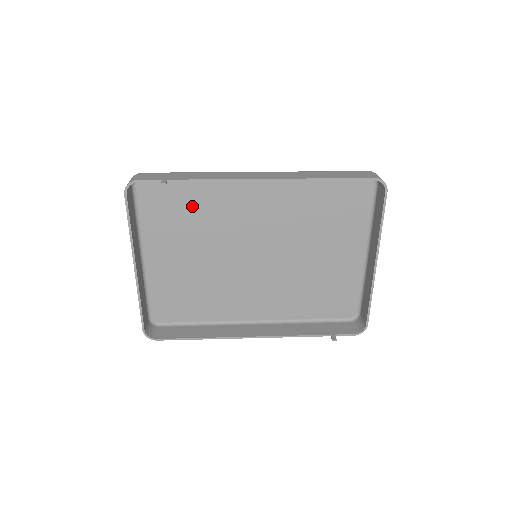
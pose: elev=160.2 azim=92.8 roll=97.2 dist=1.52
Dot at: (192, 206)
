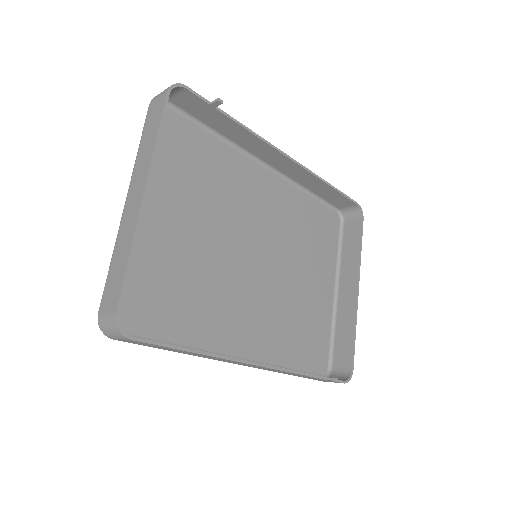
Dot at: (205, 167)
